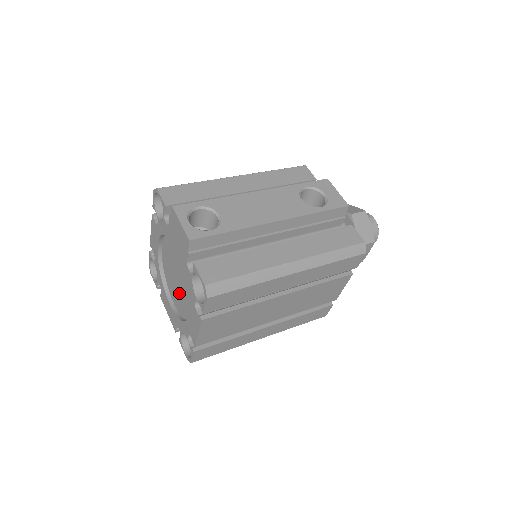
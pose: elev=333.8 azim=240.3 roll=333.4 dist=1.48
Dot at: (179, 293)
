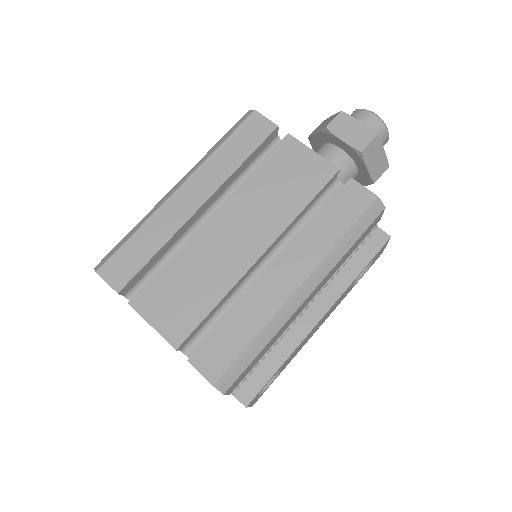
Dot at: occluded
